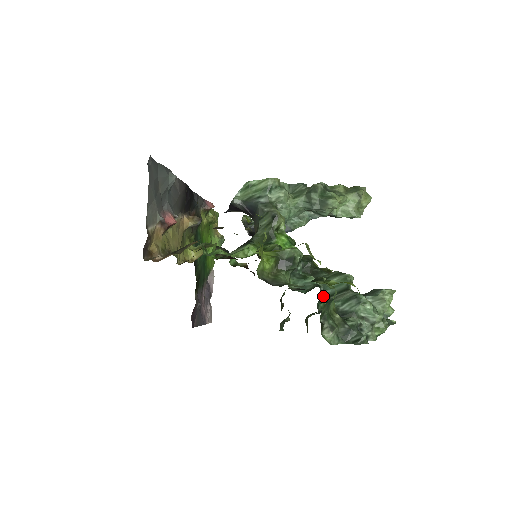
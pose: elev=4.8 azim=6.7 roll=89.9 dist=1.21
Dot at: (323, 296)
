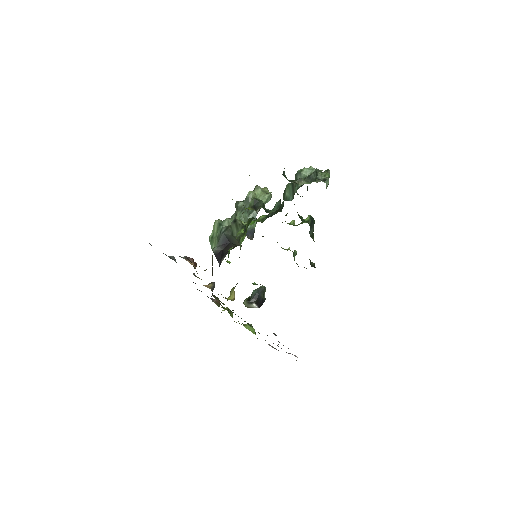
Dot at: occluded
